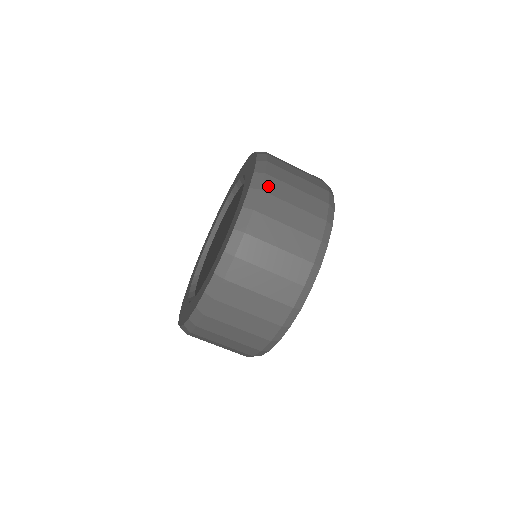
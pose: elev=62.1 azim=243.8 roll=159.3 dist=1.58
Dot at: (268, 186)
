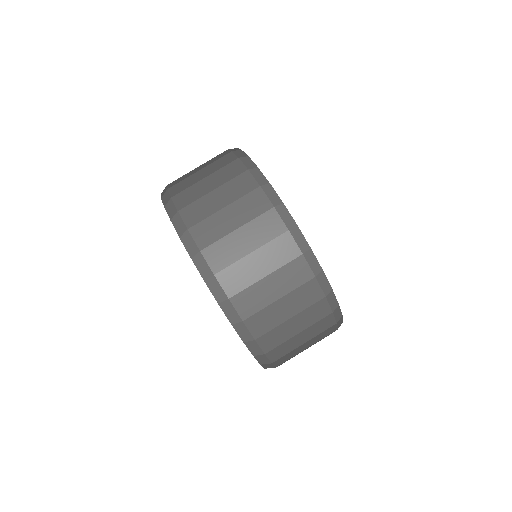
Dot at: (202, 239)
